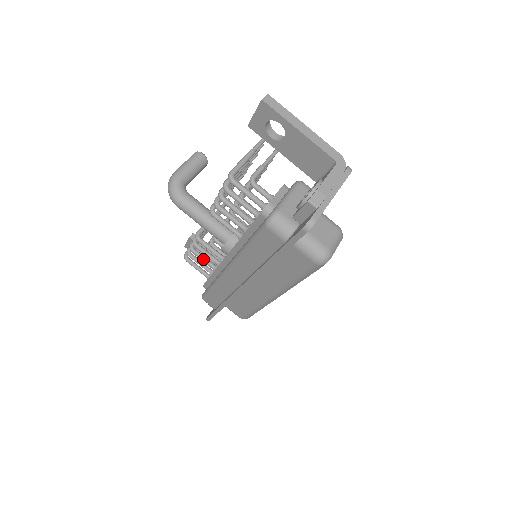
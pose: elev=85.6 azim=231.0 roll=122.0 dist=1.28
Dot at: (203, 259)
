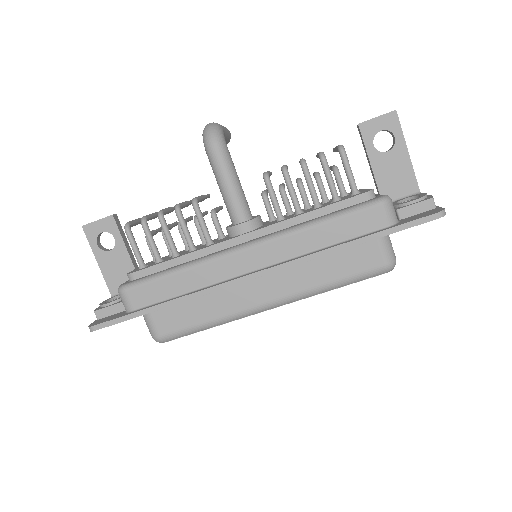
Dot at: (170, 235)
